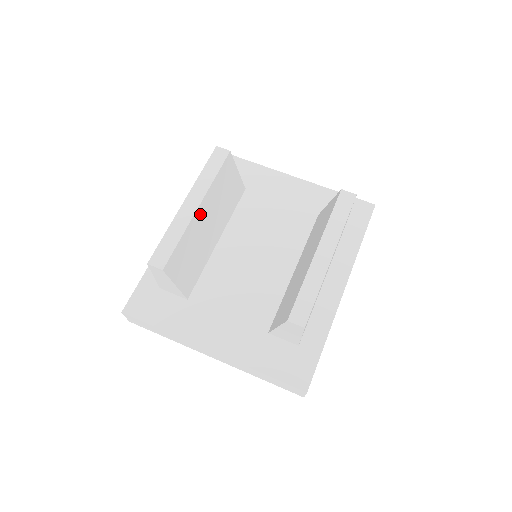
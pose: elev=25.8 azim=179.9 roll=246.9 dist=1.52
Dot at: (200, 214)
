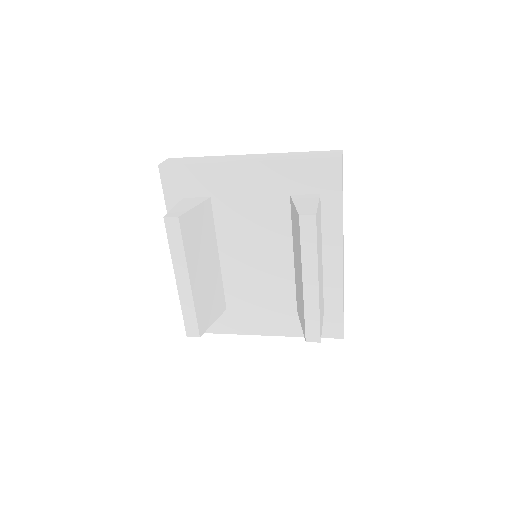
Dot at: (194, 280)
